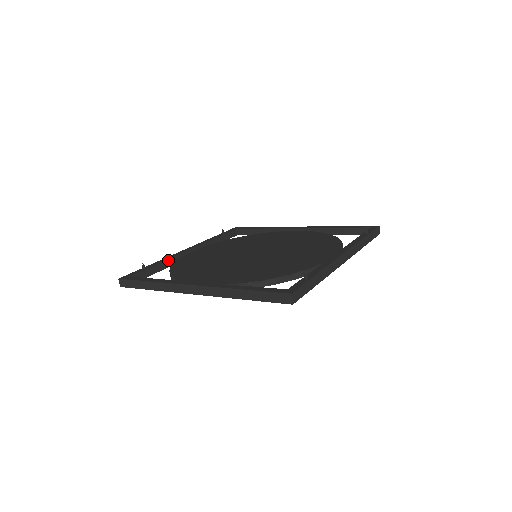
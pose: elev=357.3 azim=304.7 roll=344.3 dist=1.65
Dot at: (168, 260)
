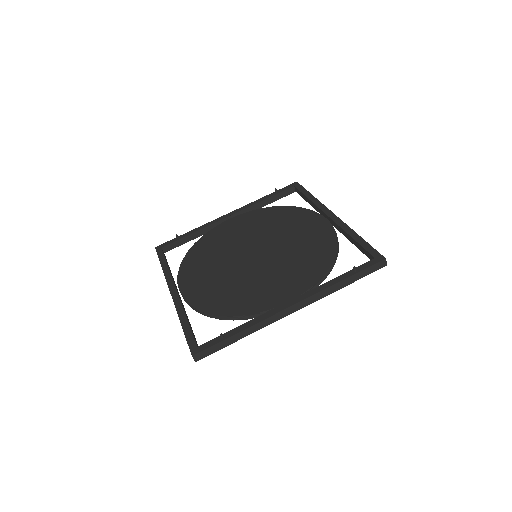
Dot at: (203, 229)
